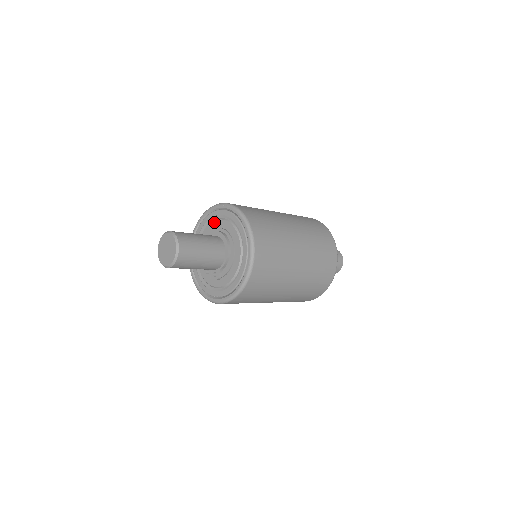
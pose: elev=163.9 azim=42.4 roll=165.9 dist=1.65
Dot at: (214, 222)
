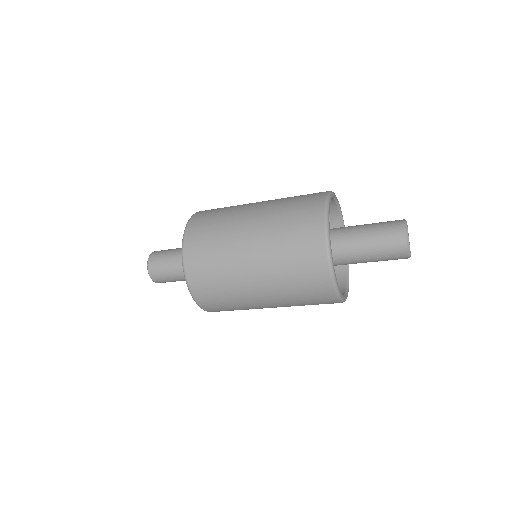
Dot at: occluded
